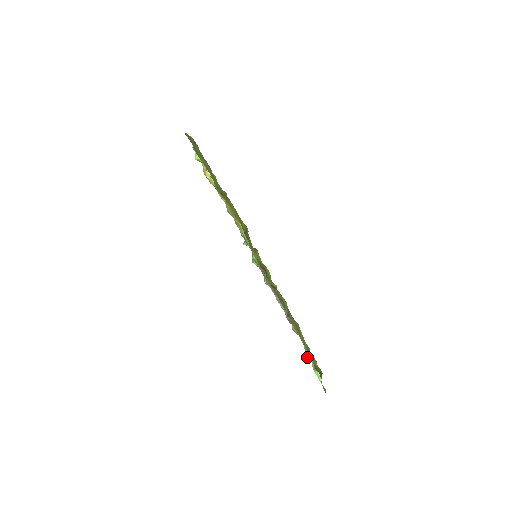
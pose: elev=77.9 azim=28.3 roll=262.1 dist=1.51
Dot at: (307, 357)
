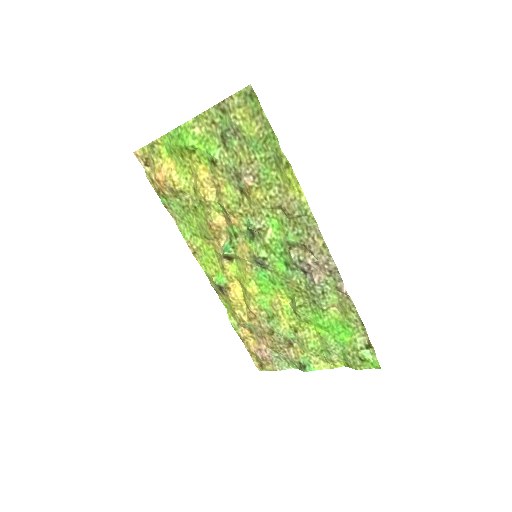
Dot at: (306, 368)
